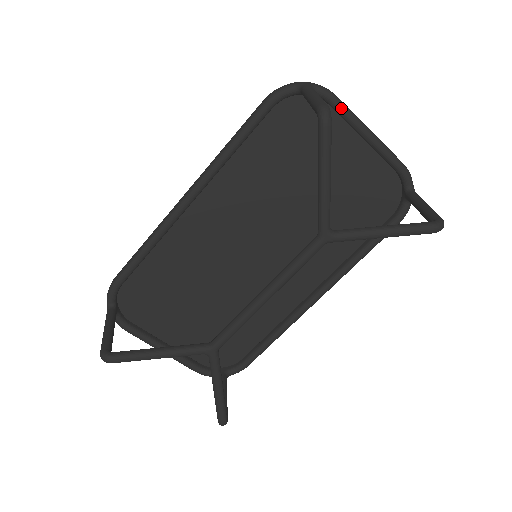
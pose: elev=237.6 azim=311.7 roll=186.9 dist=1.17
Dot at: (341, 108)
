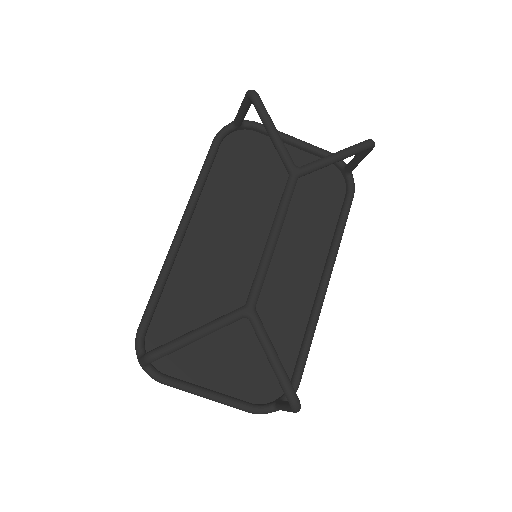
Dot at: occluded
